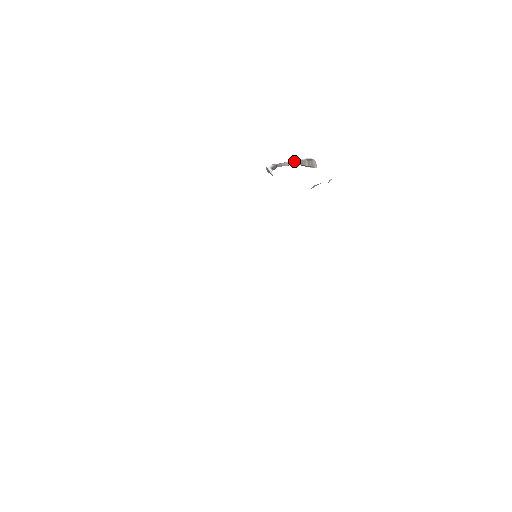
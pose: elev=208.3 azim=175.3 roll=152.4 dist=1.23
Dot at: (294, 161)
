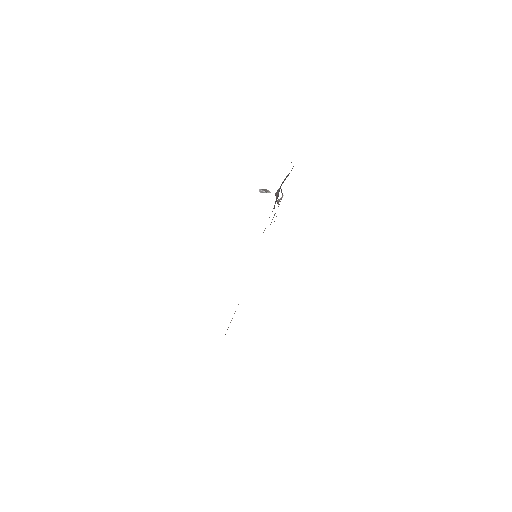
Dot at: occluded
